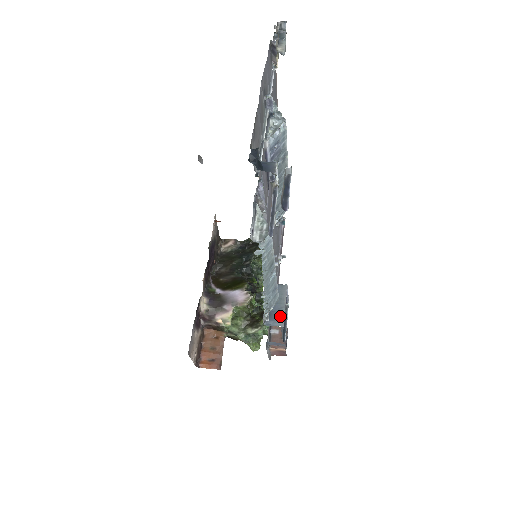
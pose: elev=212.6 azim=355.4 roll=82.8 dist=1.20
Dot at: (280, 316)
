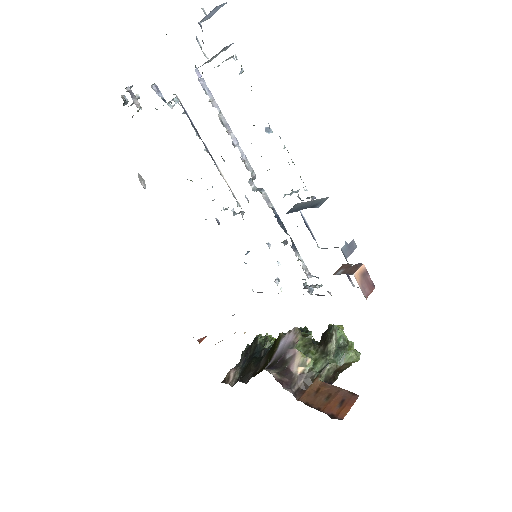
Dot at: (318, 201)
